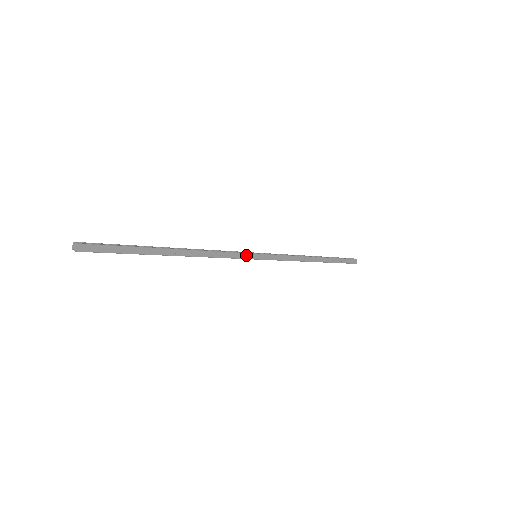
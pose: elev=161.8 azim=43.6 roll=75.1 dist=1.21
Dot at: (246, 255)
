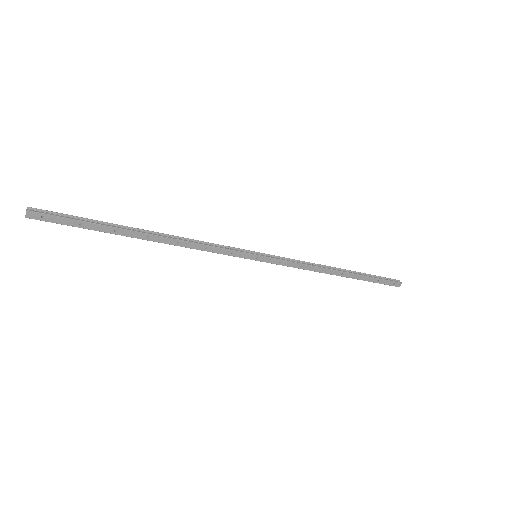
Dot at: (241, 254)
